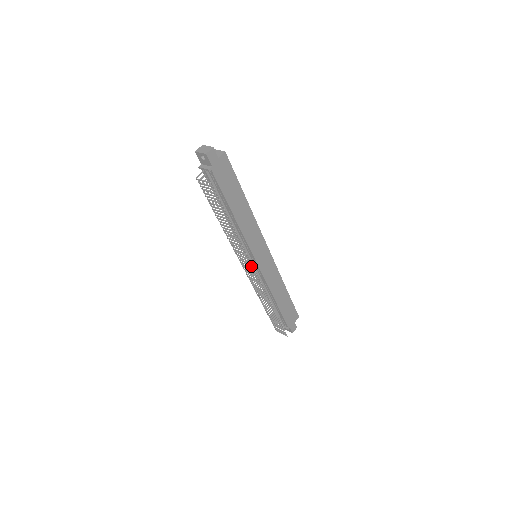
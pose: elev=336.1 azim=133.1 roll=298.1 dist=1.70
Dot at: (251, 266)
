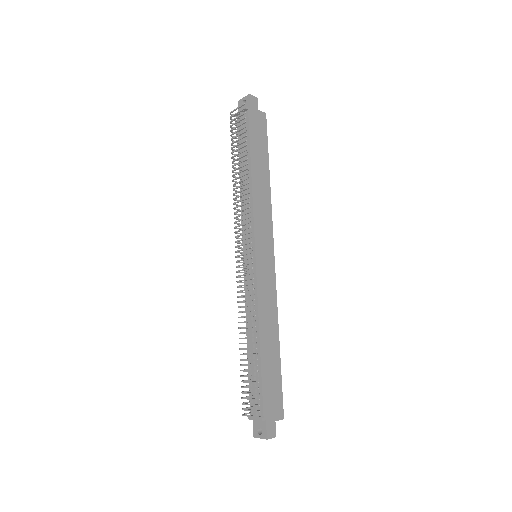
Dot at: occluded
